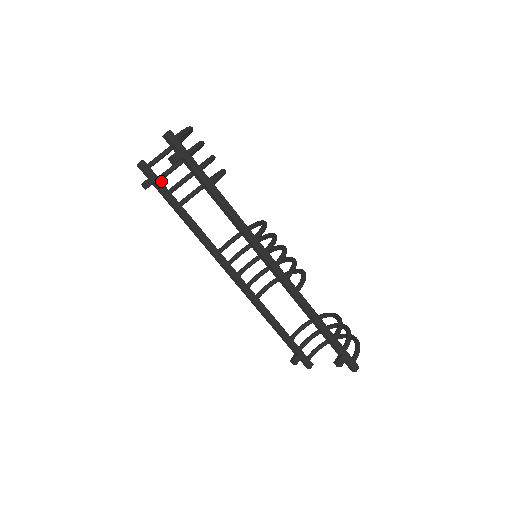
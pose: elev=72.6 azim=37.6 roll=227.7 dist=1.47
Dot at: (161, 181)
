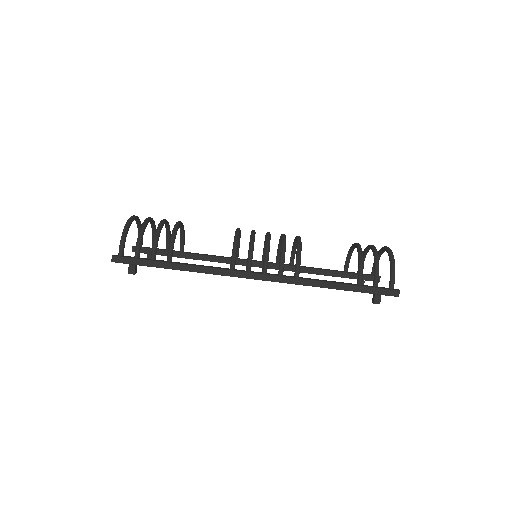
Dot at: occluded
